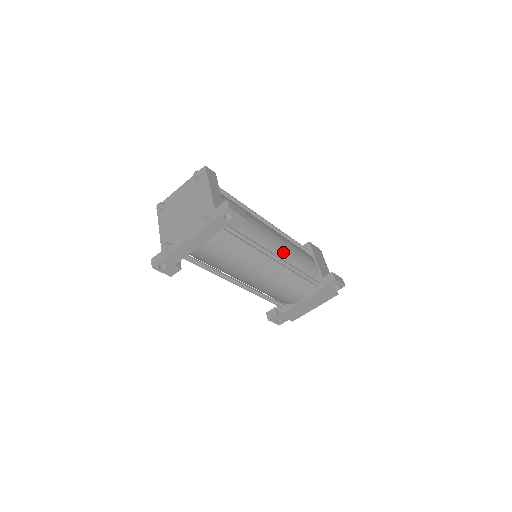
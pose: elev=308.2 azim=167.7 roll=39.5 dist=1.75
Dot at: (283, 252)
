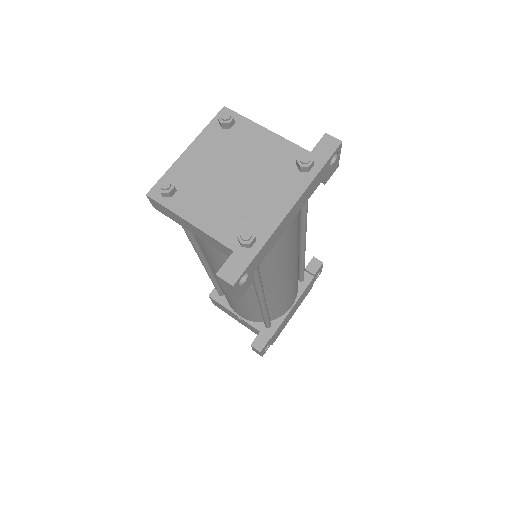
Dot at: occluded
